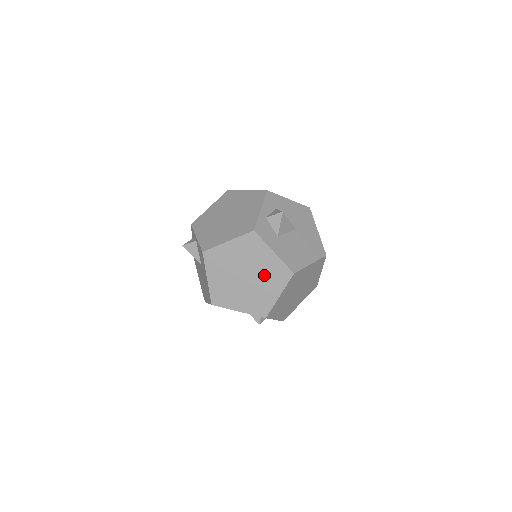
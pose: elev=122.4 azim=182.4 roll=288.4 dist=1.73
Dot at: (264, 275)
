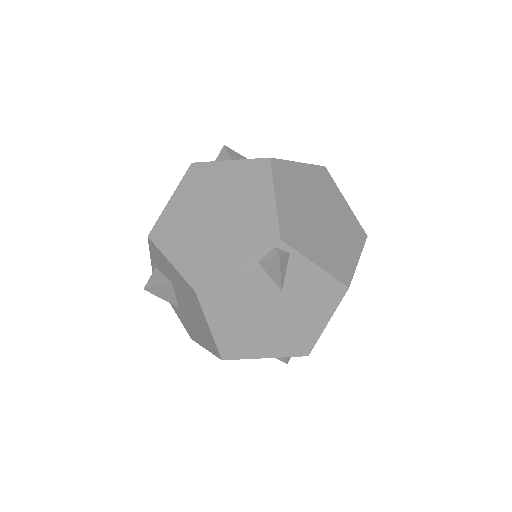
Dot at: (236, 192)
